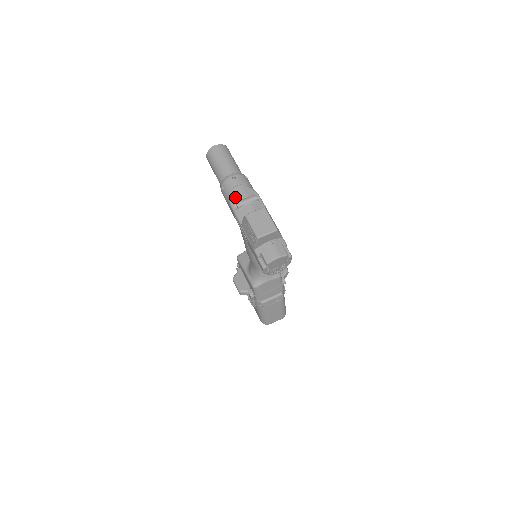
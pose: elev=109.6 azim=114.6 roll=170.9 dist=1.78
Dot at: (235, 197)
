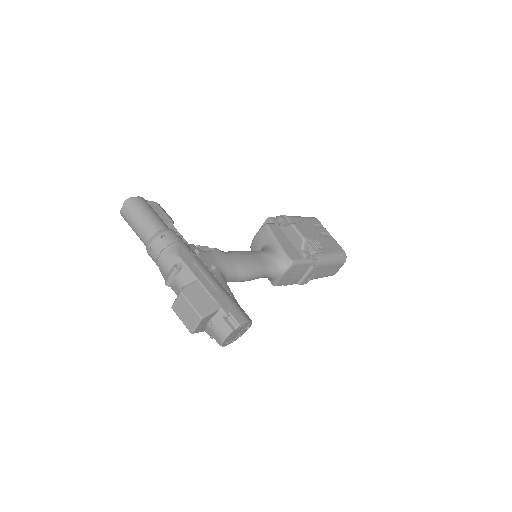
Dot at: (163, 273)
